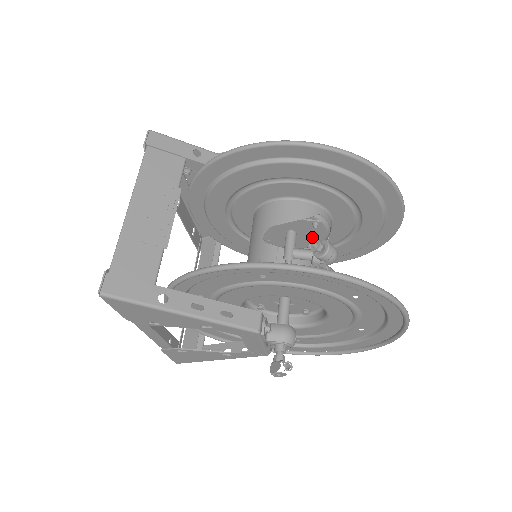
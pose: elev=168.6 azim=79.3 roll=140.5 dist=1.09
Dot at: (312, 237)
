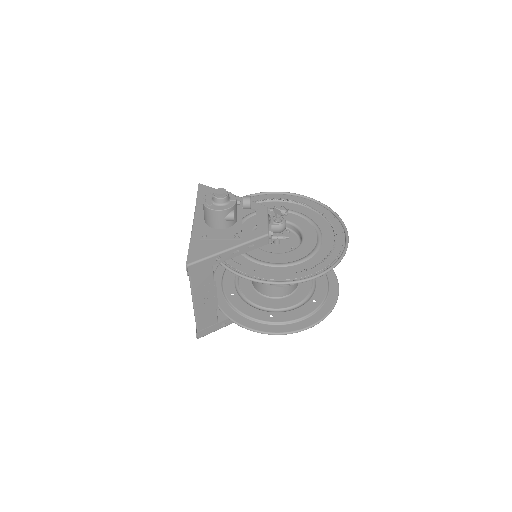
Dot at: (290, 240)
